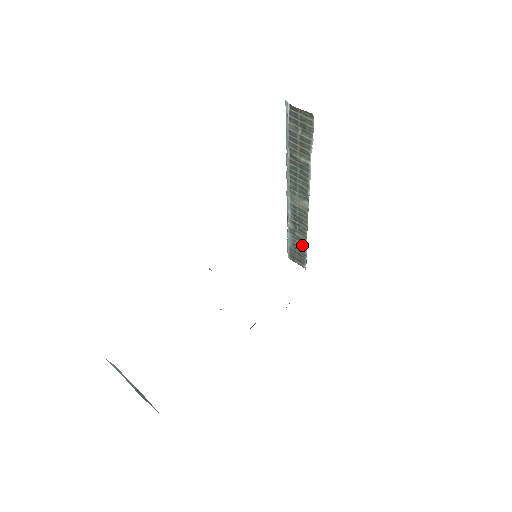
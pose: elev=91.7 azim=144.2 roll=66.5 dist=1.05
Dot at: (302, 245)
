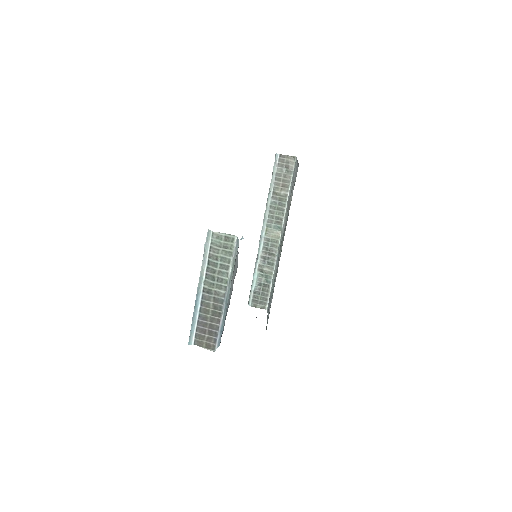
Dot at: (267, 281)
